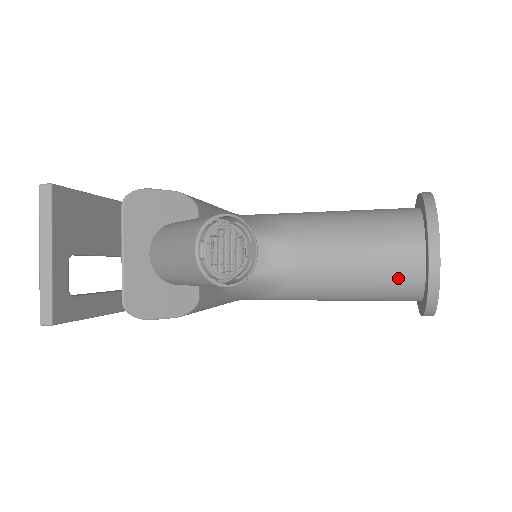
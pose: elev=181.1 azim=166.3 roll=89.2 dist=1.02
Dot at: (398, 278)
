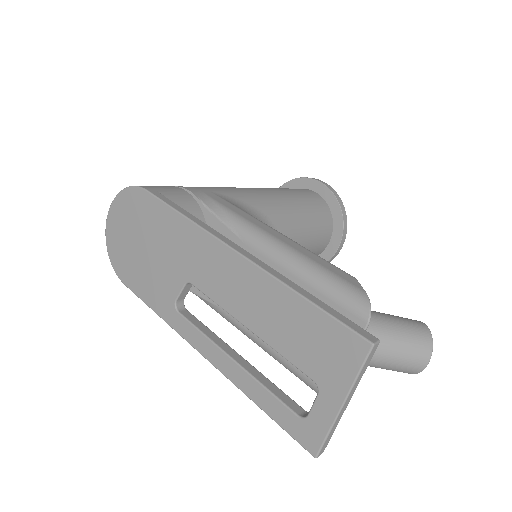
Dot at: occluded
